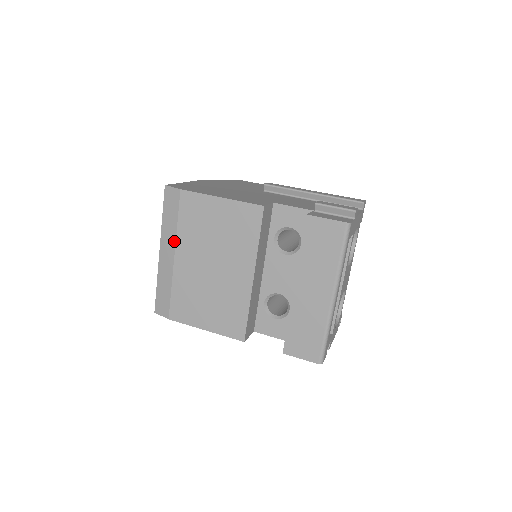
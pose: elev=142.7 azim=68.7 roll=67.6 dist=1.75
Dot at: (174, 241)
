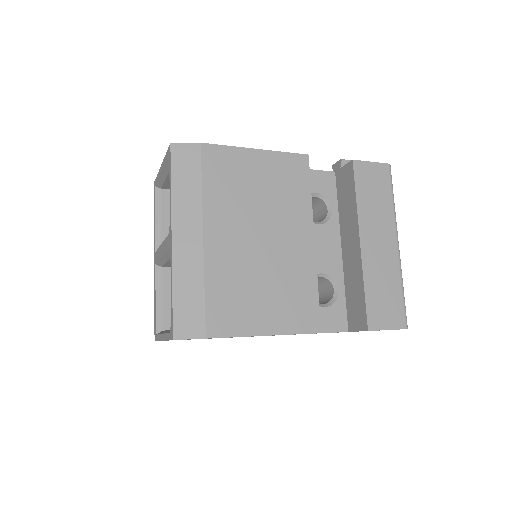
Dot at: (199, 214)
